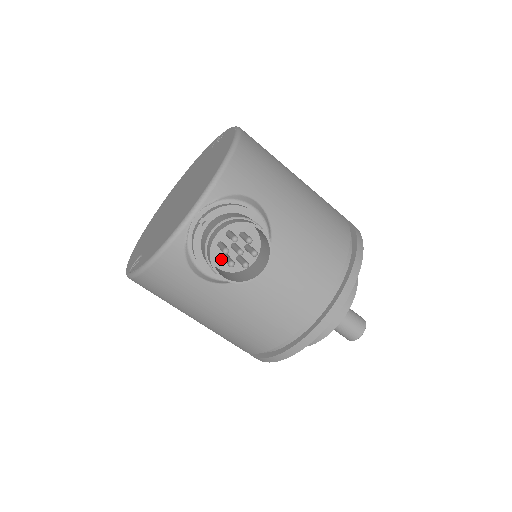
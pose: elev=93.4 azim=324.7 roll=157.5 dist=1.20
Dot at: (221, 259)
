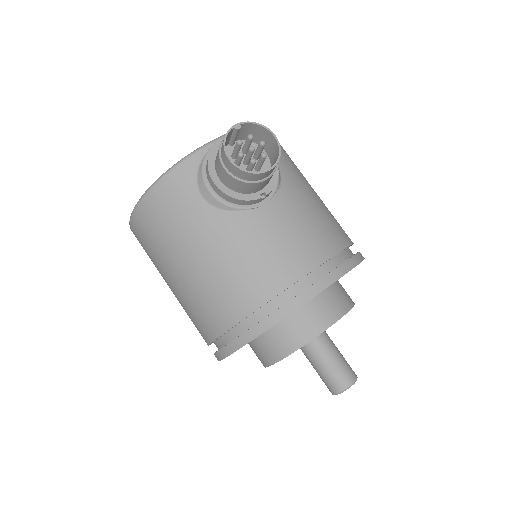
Dot at: occluded
